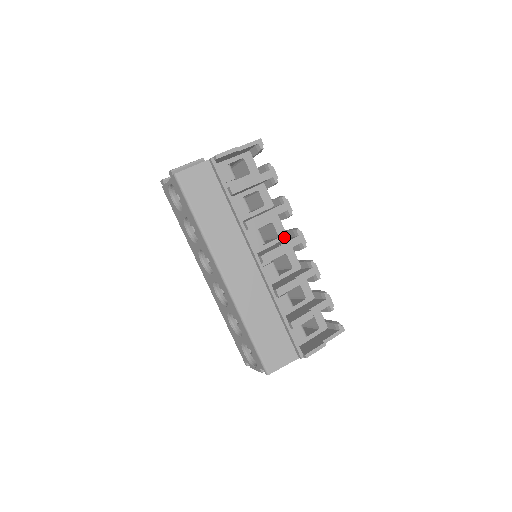
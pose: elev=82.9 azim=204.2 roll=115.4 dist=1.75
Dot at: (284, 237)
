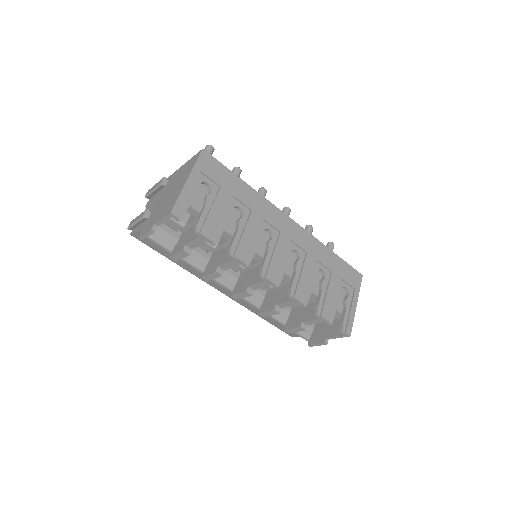
Dot at: occluded
